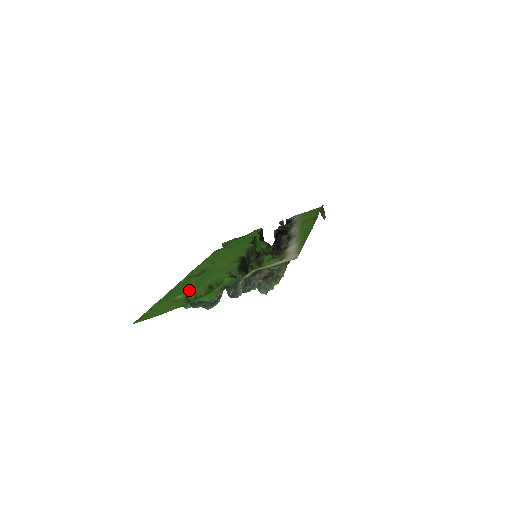
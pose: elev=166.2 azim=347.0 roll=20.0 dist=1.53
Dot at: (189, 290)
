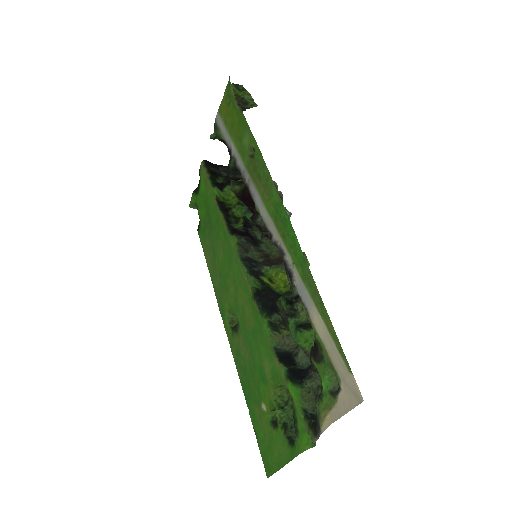
Dot at: (261, 390)
